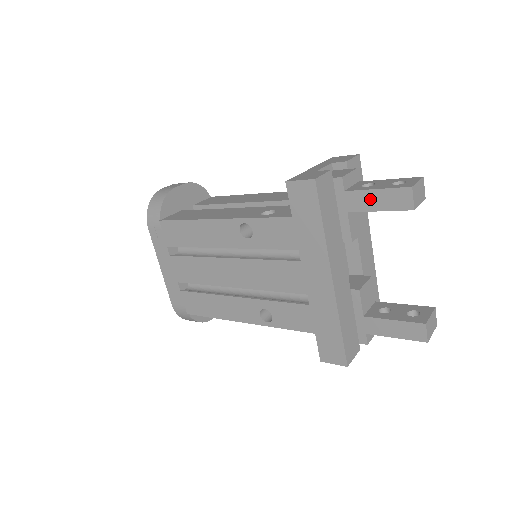
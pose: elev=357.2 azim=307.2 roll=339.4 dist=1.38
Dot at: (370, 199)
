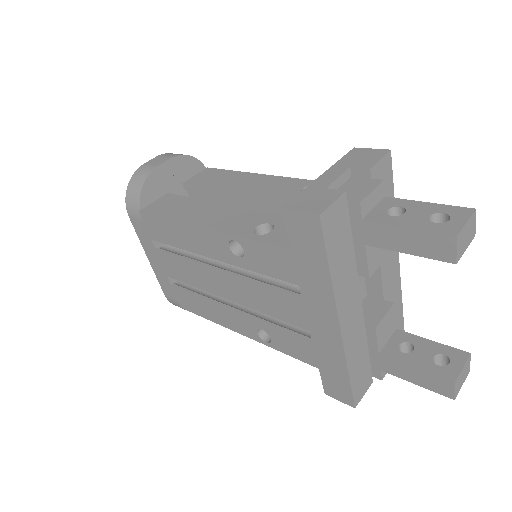
Dot at: (396, 237)
